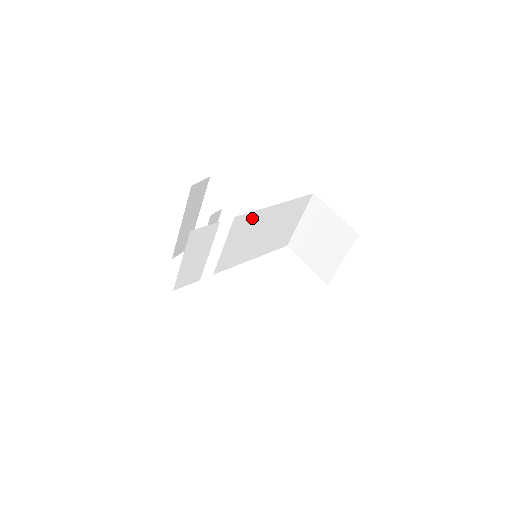
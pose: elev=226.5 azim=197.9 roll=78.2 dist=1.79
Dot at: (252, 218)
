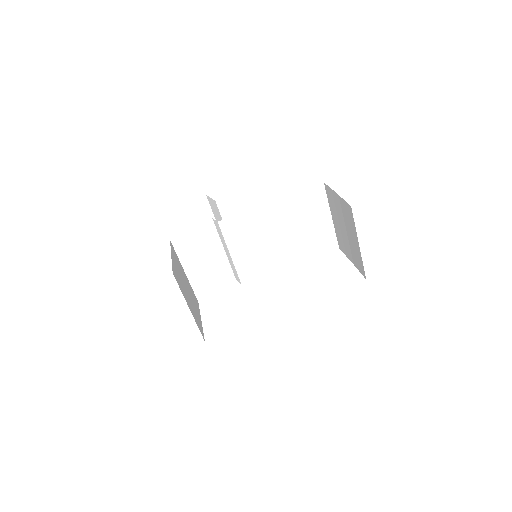
Dot at: (246, 221)
